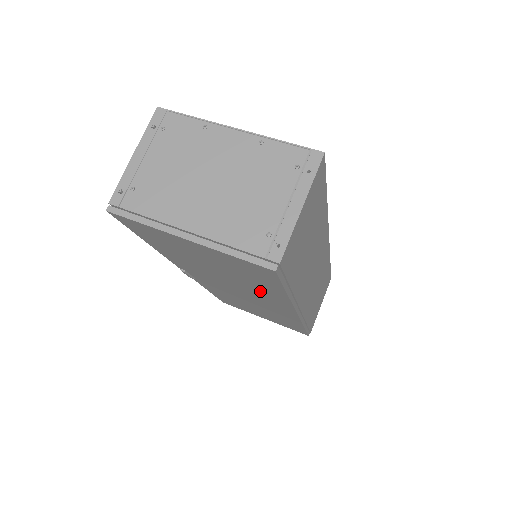
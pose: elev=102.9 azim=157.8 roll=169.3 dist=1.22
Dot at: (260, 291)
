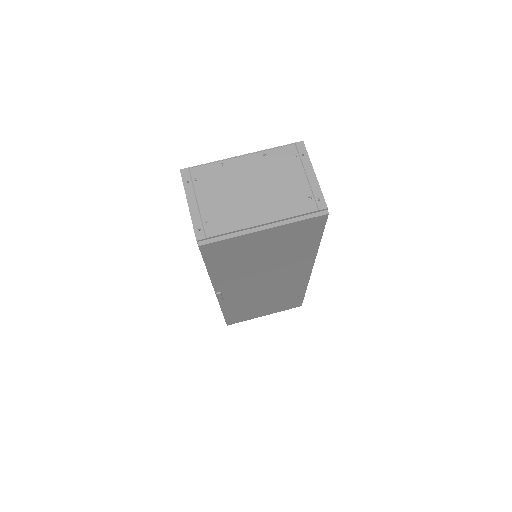
Dot at: (293, 260)
